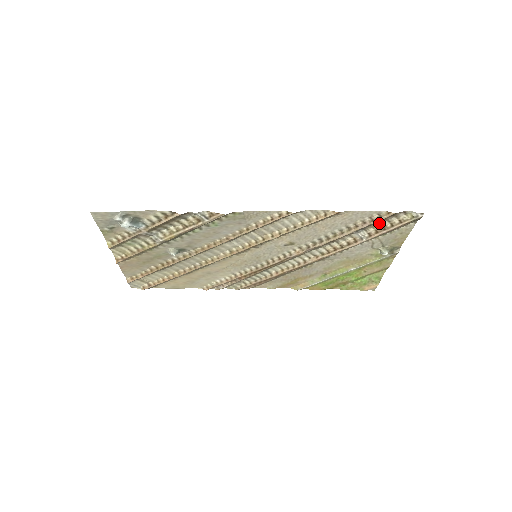
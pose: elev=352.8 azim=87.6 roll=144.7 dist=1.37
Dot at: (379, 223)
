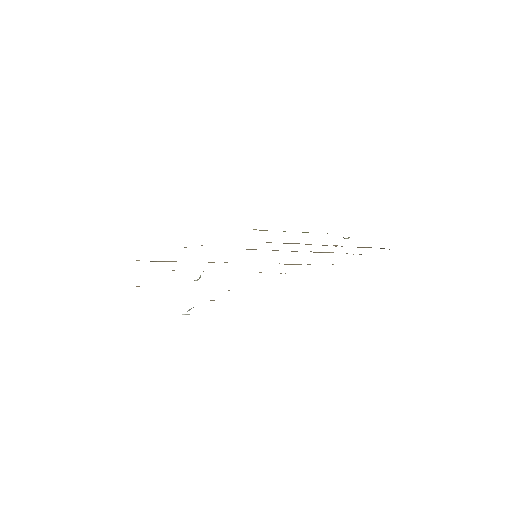
Dot at: occluded
